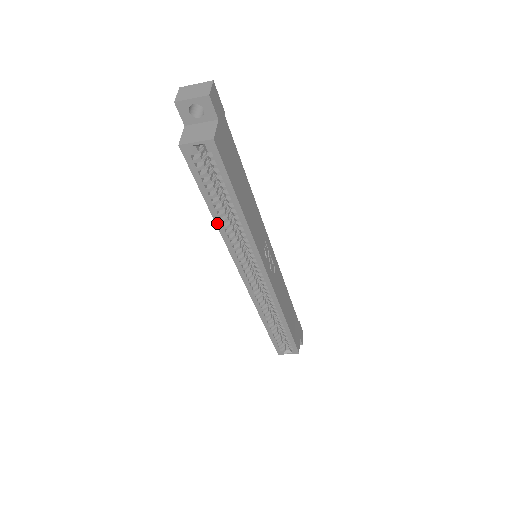
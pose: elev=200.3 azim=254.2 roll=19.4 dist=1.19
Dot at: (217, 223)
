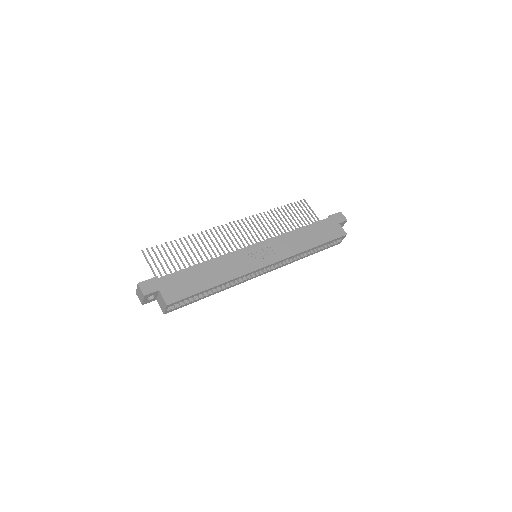
Dot at: (218, 292)
